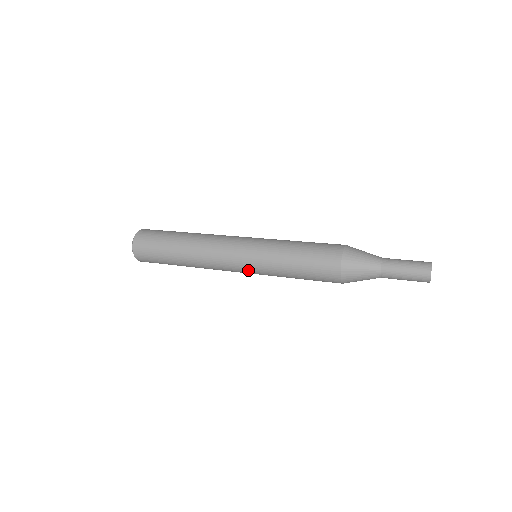
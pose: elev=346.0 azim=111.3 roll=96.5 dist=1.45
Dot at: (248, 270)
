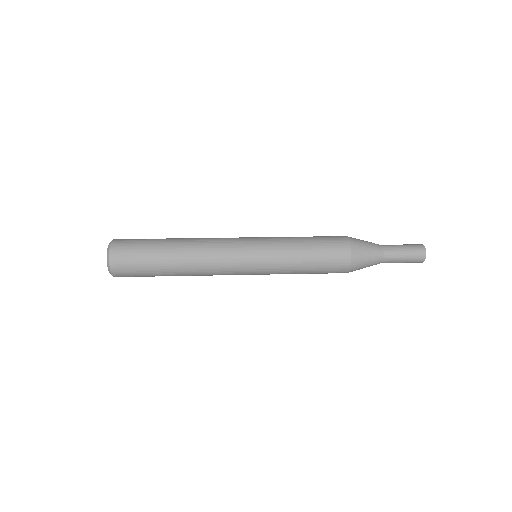
Dot at: (254, 266)
